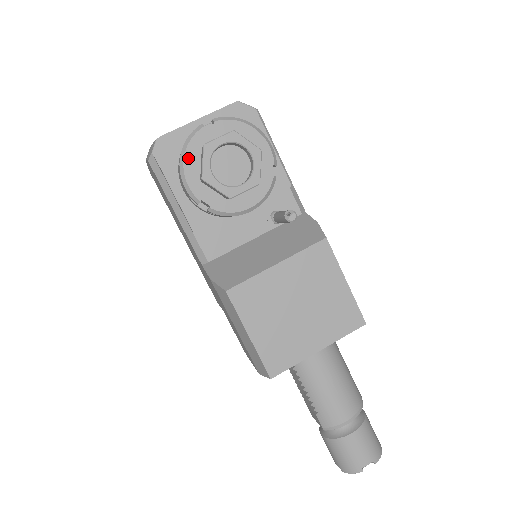
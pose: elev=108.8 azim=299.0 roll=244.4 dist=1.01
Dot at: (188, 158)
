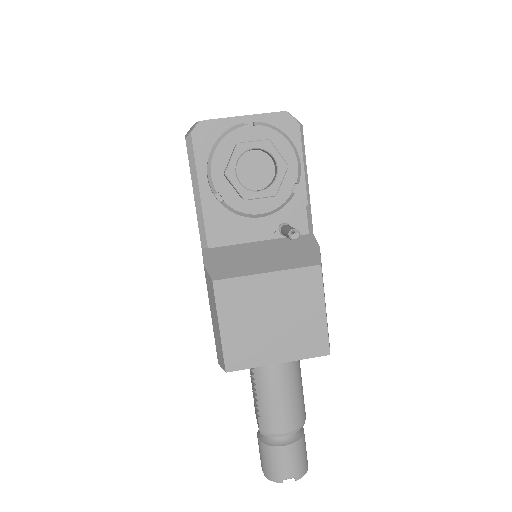
Dot at: (219, 150)
